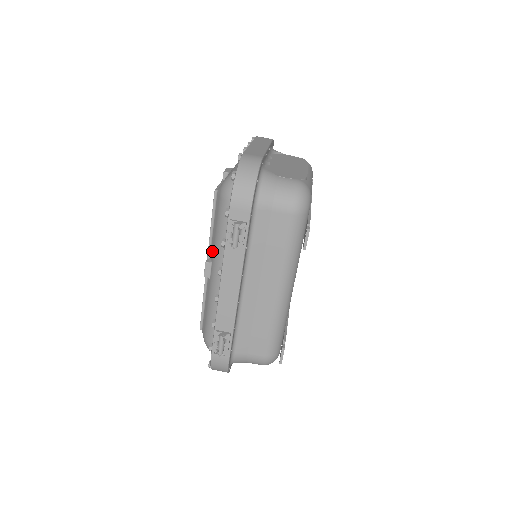
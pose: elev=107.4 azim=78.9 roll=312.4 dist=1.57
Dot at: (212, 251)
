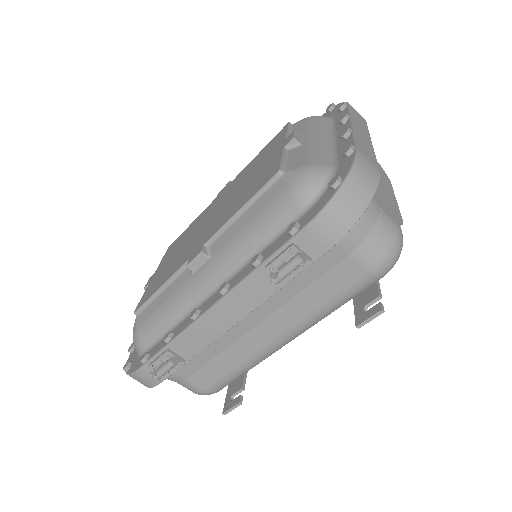
Dot at: (220, 243)
